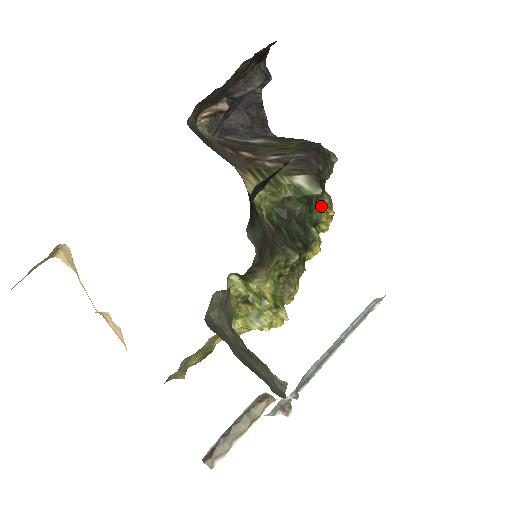
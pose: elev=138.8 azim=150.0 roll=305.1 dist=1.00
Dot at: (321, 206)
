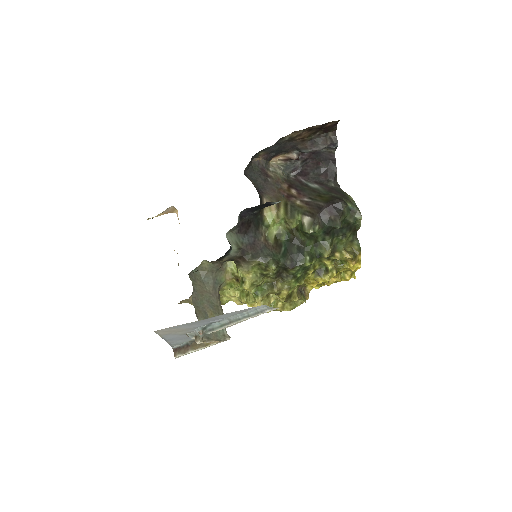
Dot at: (327, 245)
